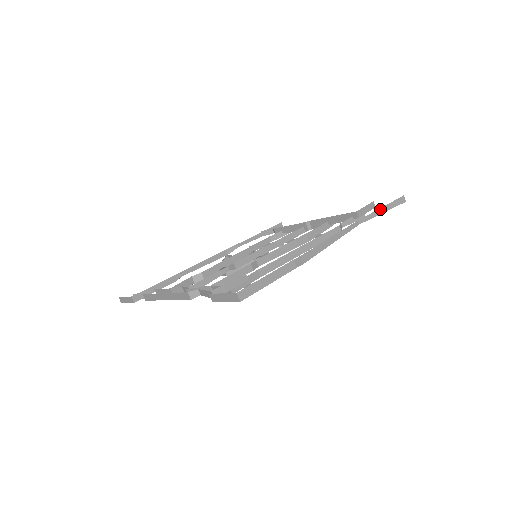
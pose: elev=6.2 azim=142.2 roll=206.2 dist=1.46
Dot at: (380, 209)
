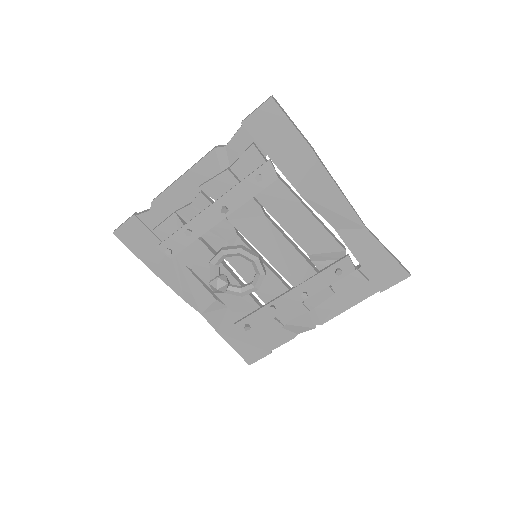
Dot at: (386, 248)
